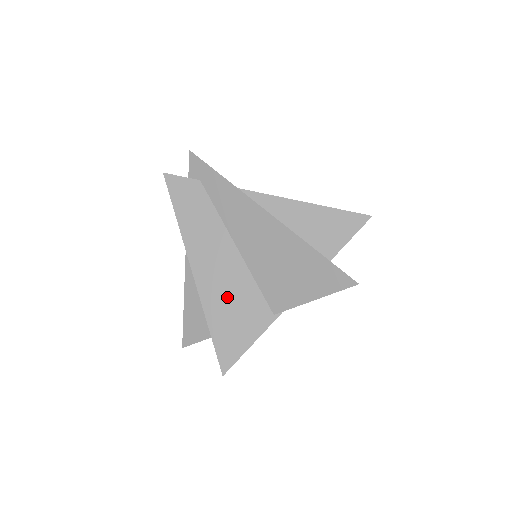
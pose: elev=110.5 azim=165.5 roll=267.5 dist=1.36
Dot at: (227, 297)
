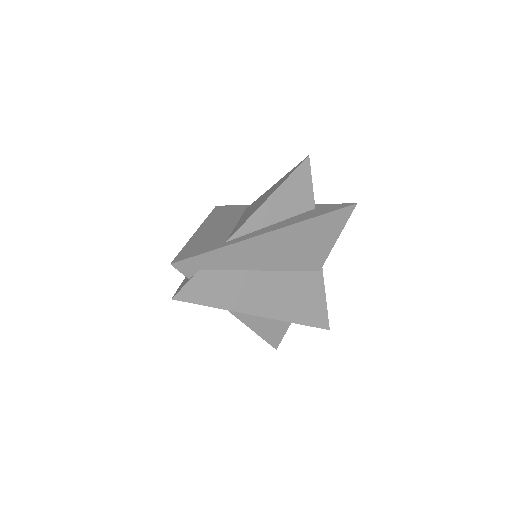
Dot at: (290, 299)
